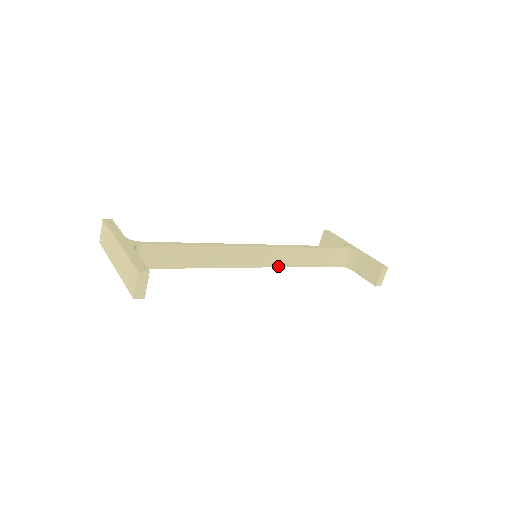
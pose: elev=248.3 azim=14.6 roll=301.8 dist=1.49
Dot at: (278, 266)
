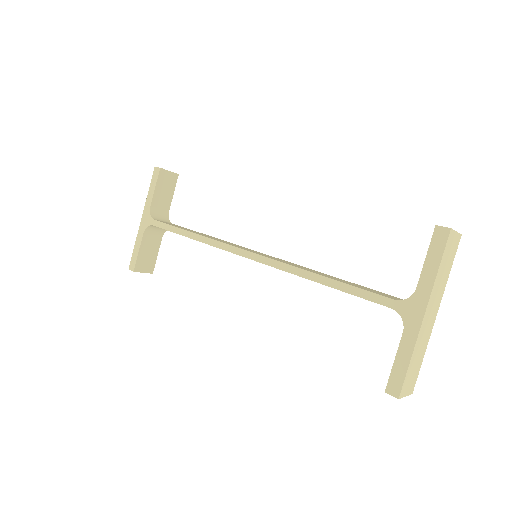
Dot at: occluded
